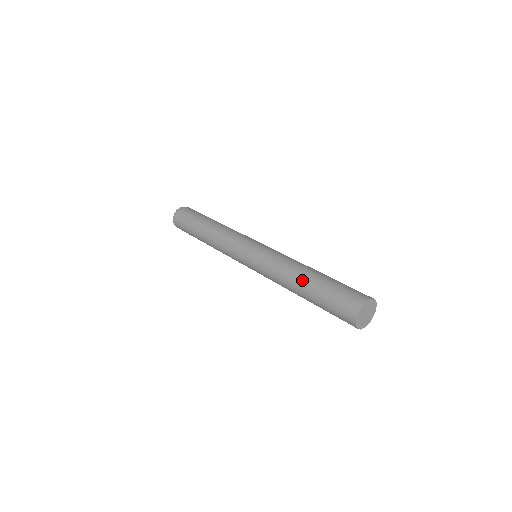
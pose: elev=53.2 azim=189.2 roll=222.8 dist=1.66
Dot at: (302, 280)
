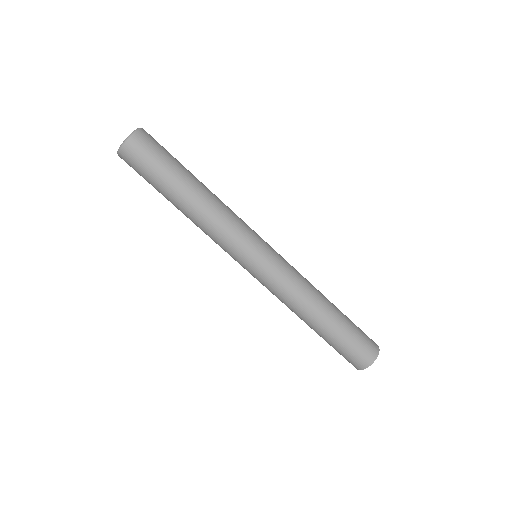
Dot at: (326, 313)
